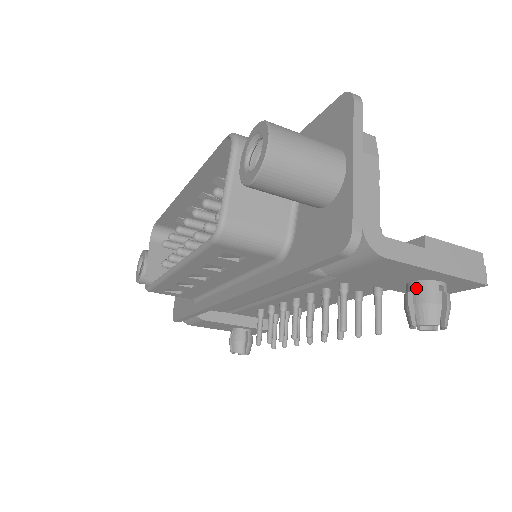
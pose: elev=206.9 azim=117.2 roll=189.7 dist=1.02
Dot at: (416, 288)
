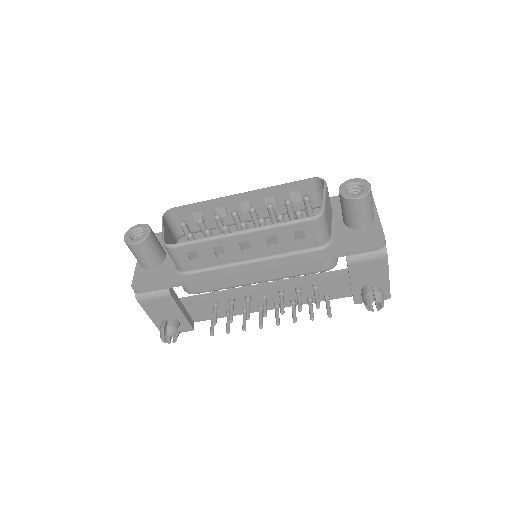
Dot at: (373, 286)
